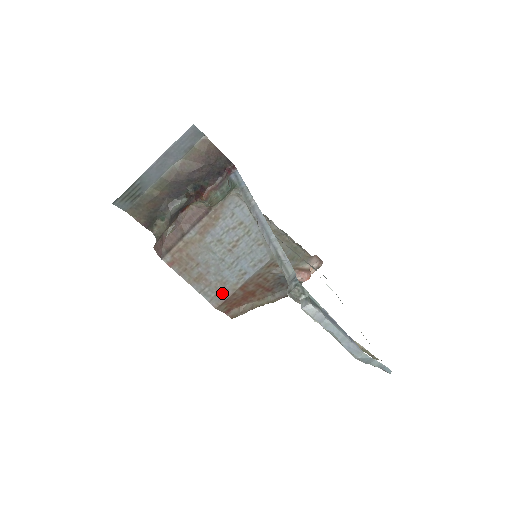
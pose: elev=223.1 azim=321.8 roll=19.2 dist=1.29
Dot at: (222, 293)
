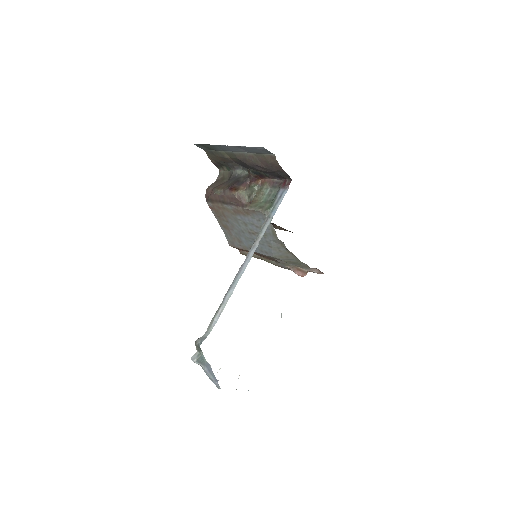
Dot at: (237, 244)
